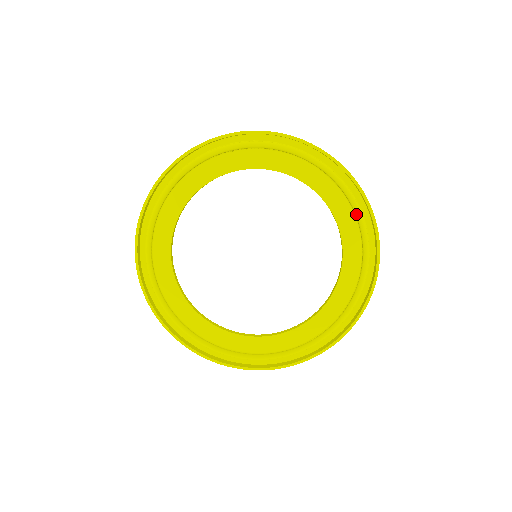
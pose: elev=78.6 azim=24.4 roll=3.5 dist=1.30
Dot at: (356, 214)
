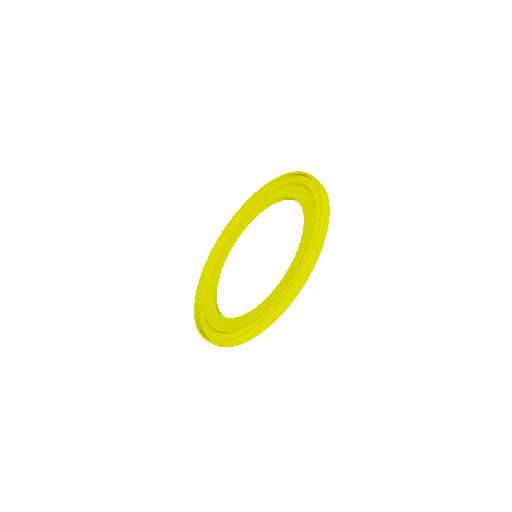
Dot at: (311, 233)
